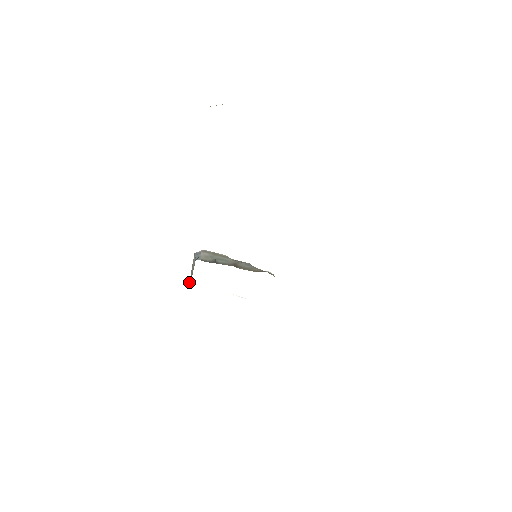
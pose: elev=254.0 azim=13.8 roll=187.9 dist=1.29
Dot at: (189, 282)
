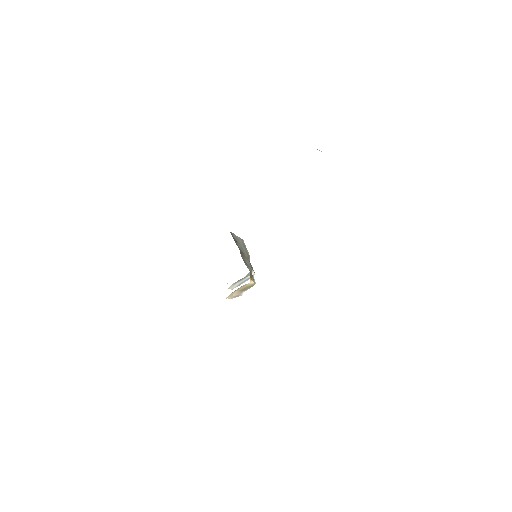
Dot at: occluded
